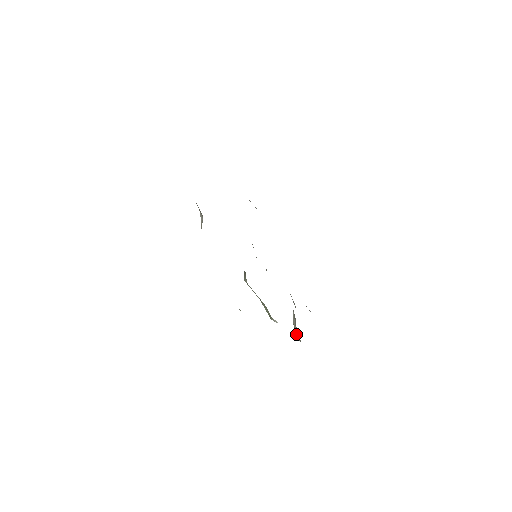
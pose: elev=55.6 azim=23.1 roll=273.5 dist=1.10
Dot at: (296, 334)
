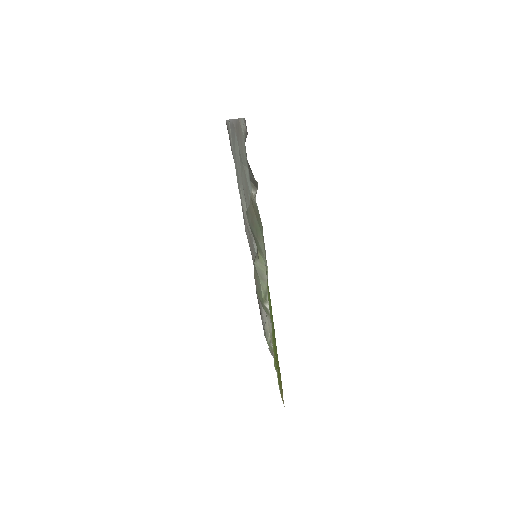
Dot at: (267, 338)
